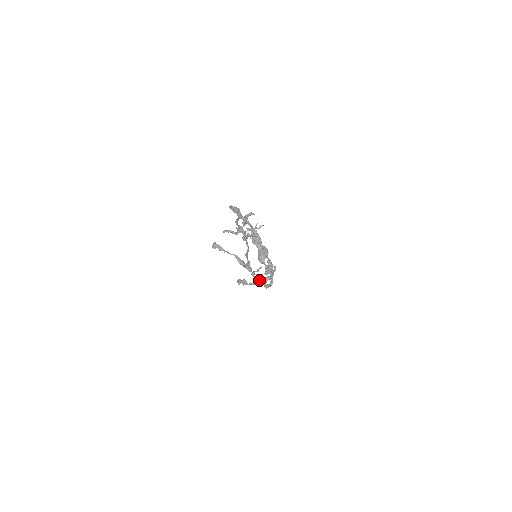
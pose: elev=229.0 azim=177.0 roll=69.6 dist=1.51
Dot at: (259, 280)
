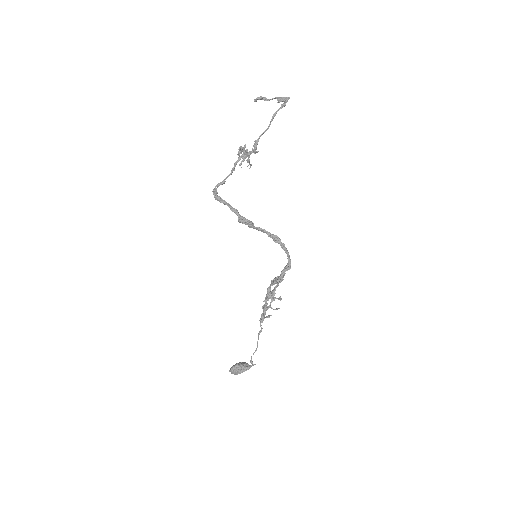
Dot at: (277, 281)
